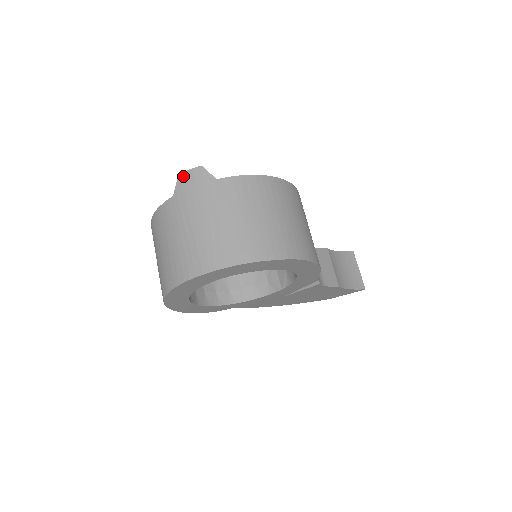
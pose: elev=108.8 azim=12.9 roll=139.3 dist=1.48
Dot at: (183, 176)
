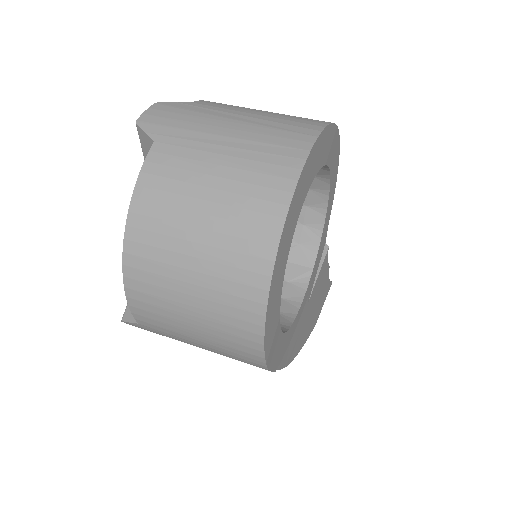
Dot at: (144, 118)
